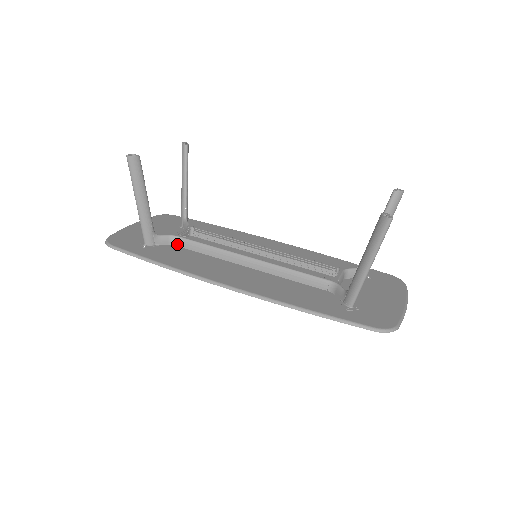
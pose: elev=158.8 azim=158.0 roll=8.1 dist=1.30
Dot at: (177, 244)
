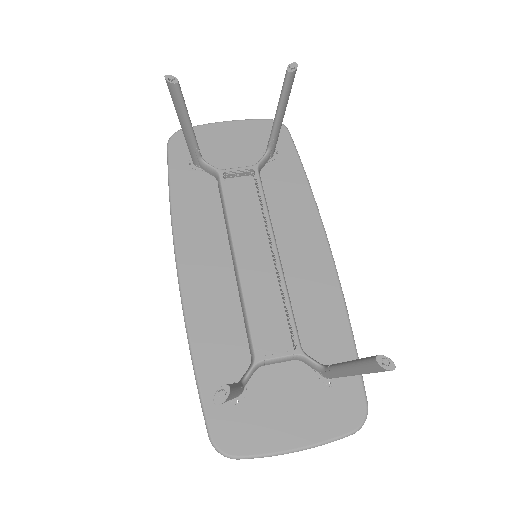
Dot at: (218, 181)
